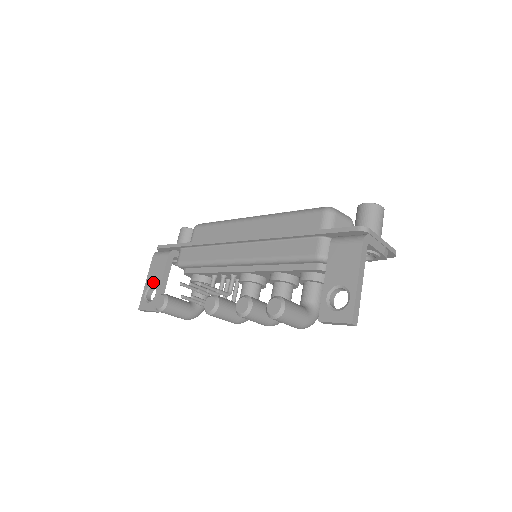
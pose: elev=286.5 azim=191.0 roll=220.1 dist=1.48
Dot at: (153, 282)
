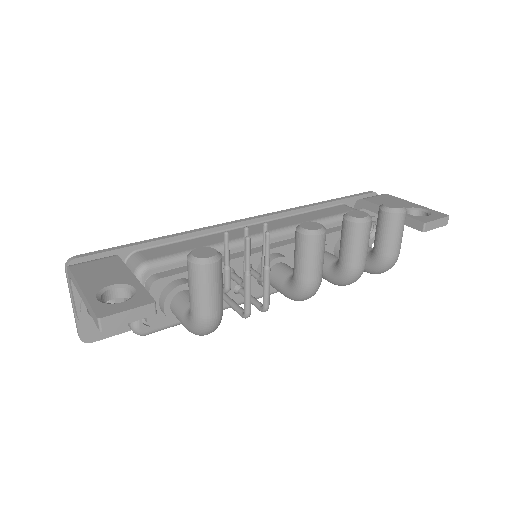
Dot at: (109, 282)
